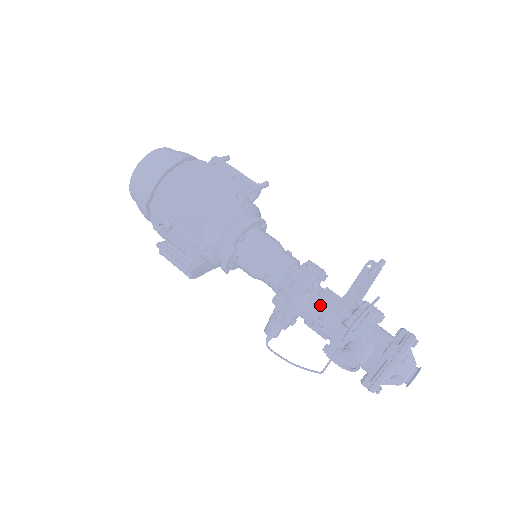
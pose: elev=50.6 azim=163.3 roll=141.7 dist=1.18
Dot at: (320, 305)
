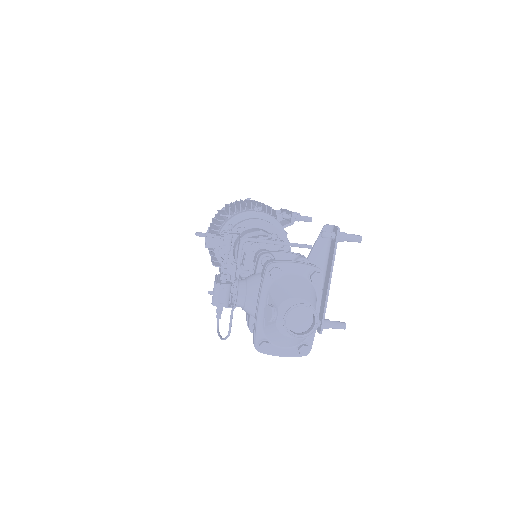
Dot at: occluded
